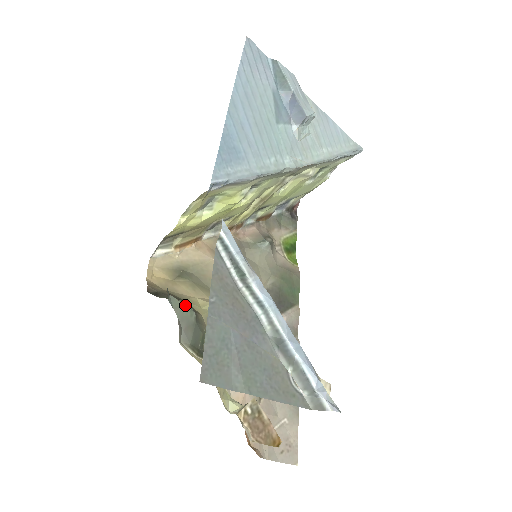
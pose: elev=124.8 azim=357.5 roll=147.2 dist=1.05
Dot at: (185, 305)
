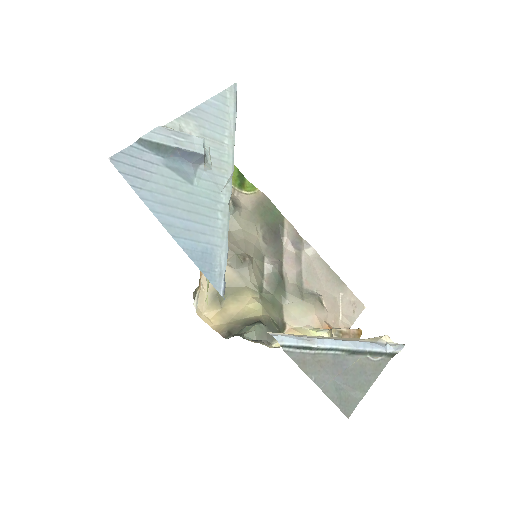
Dot at: (255, 329)
